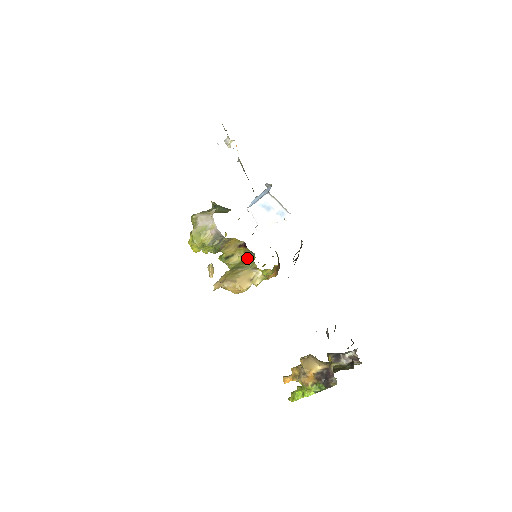
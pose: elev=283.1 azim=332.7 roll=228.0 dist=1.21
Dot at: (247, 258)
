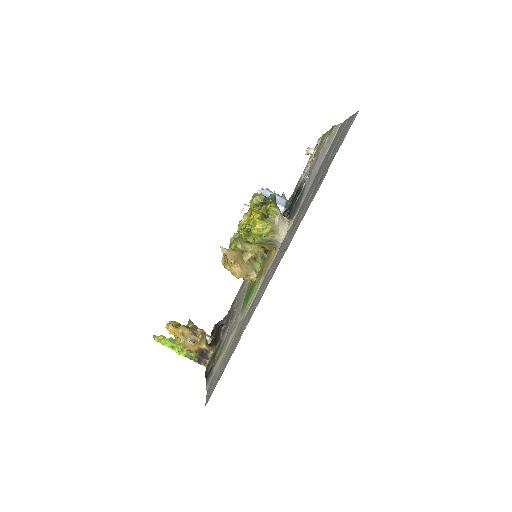
Dot at: (255, 256)
